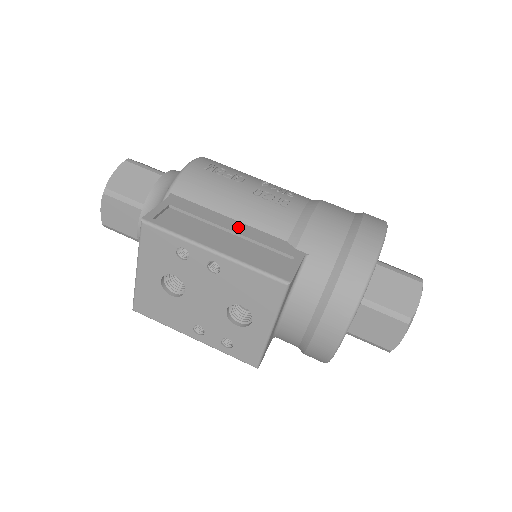
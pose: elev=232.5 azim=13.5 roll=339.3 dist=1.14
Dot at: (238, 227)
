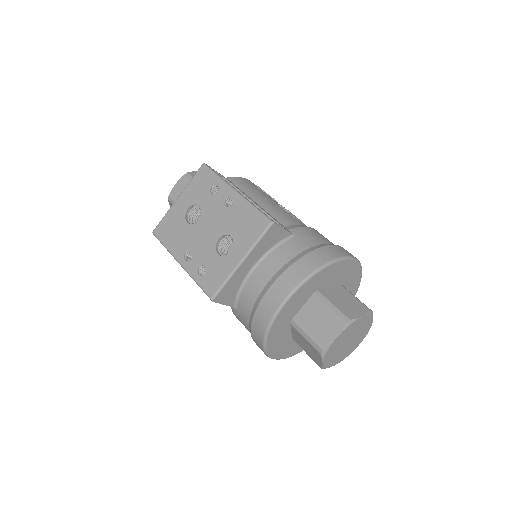
Dot at: (258, 205)
